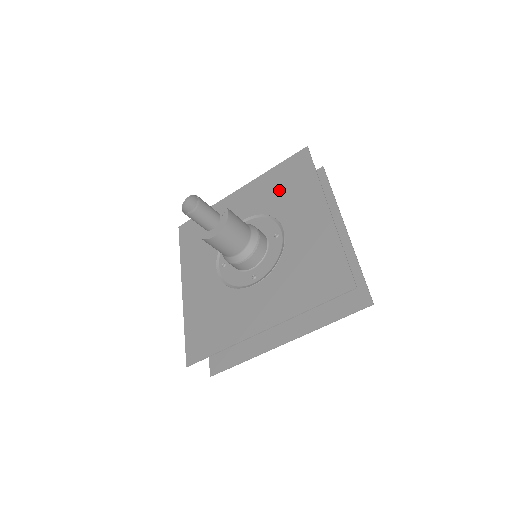
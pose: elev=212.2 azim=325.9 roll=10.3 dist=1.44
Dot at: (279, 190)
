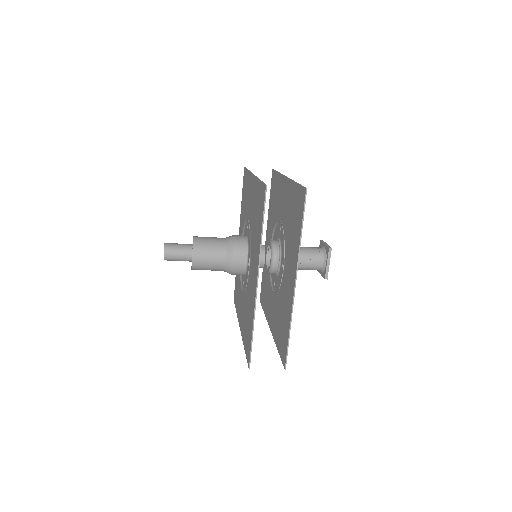
Dot at: (244, 206)
